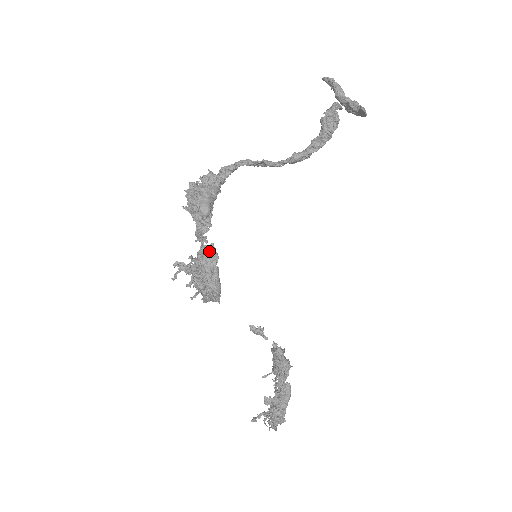
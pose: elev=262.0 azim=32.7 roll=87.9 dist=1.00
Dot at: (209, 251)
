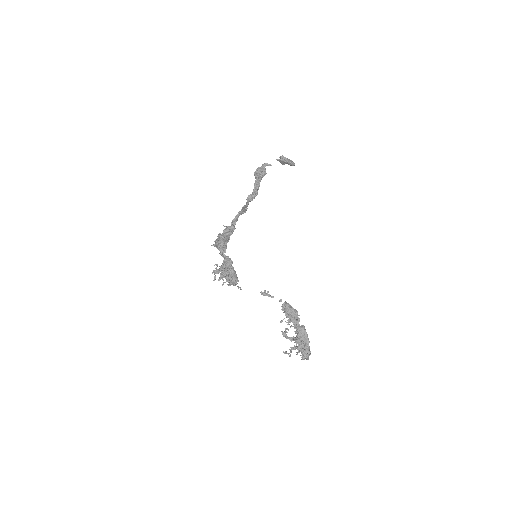
Dot at: (227, 260)
